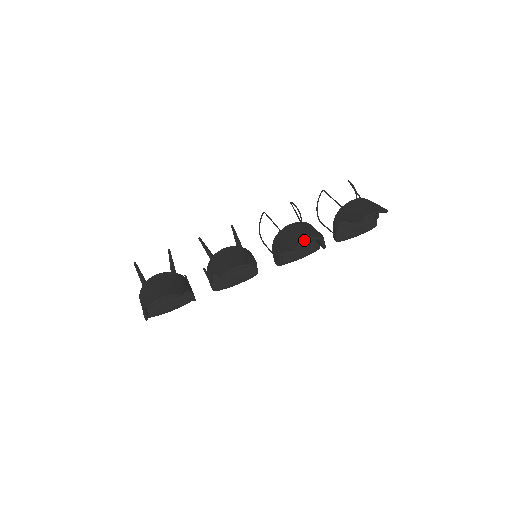
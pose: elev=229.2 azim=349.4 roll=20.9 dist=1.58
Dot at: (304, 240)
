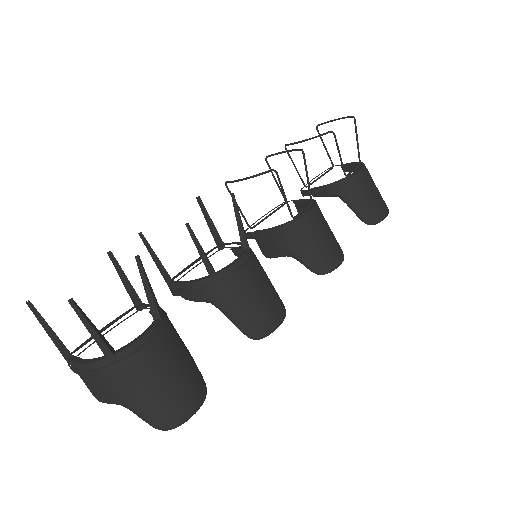
Dot at: (336, 266)
